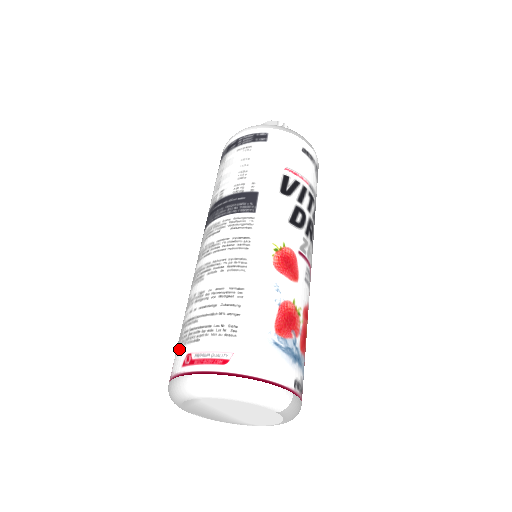
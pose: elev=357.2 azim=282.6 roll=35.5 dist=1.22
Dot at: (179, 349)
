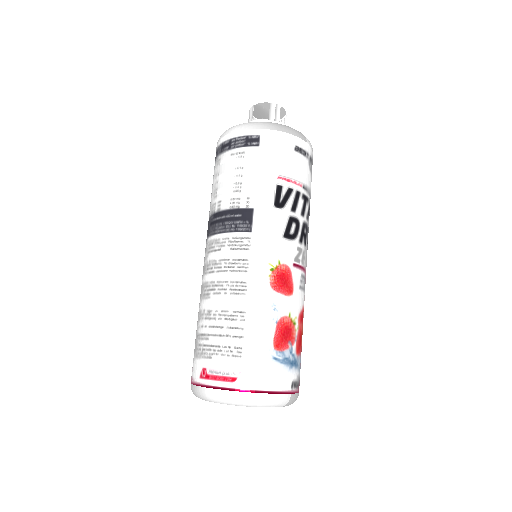
Dot at: (196, 359)
